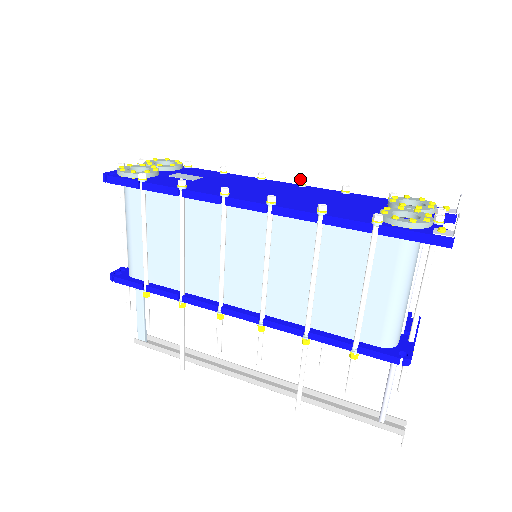
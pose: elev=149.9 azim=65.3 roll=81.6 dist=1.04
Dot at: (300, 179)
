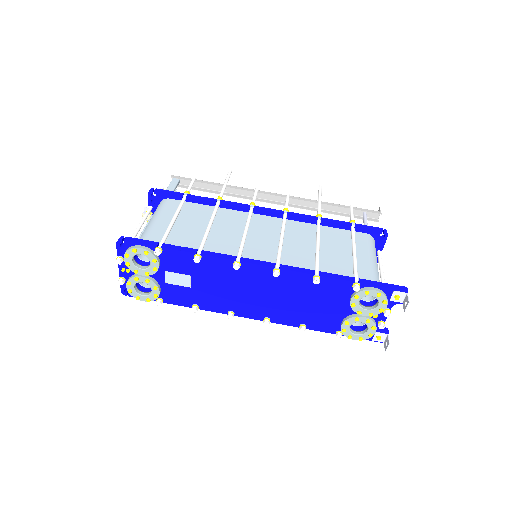
Dot at: occluded
